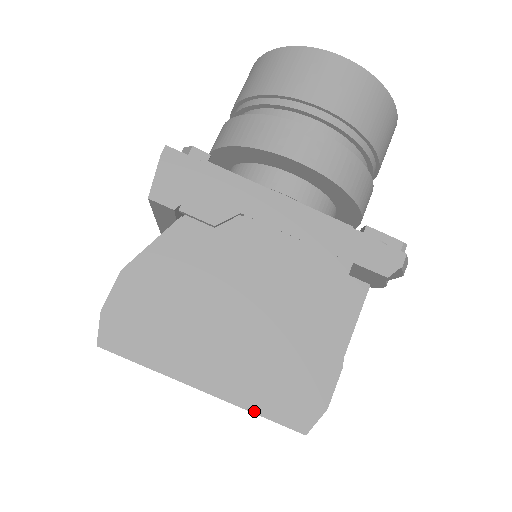
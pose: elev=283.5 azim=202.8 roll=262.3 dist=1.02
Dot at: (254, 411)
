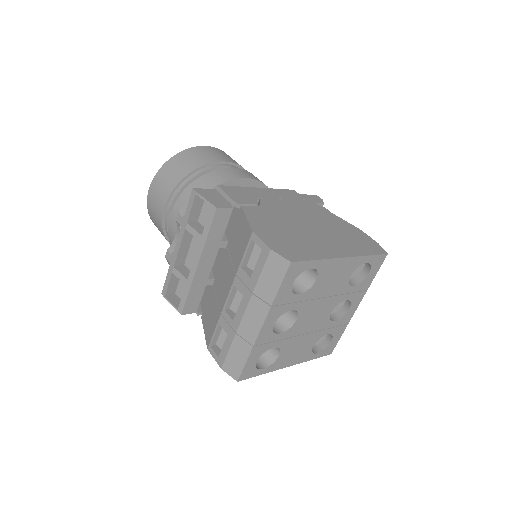
Dot at: (366, 255)
